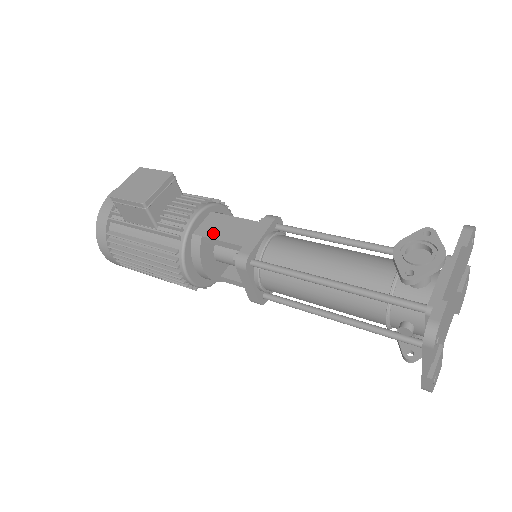
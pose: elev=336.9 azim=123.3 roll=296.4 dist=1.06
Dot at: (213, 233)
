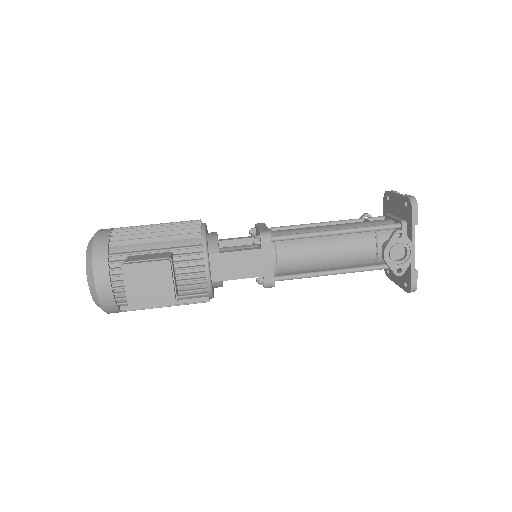
Dot at: (230, 275)
